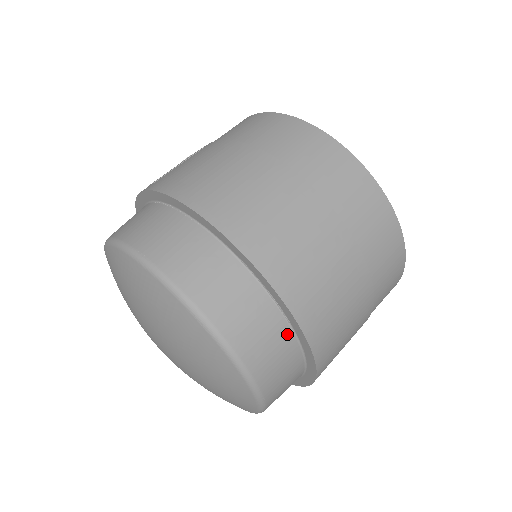
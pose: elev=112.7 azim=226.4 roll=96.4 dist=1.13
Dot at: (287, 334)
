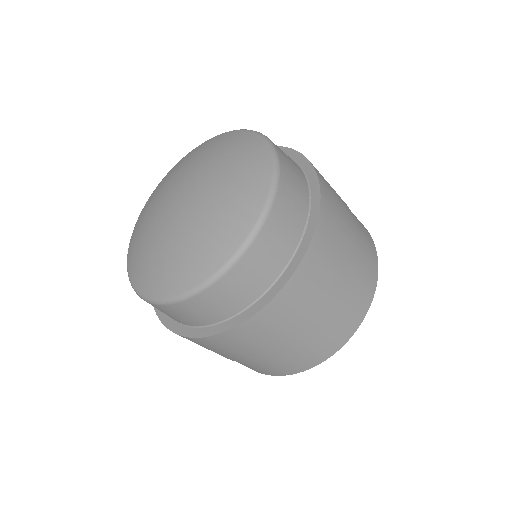
Dot at: (294, 243)
